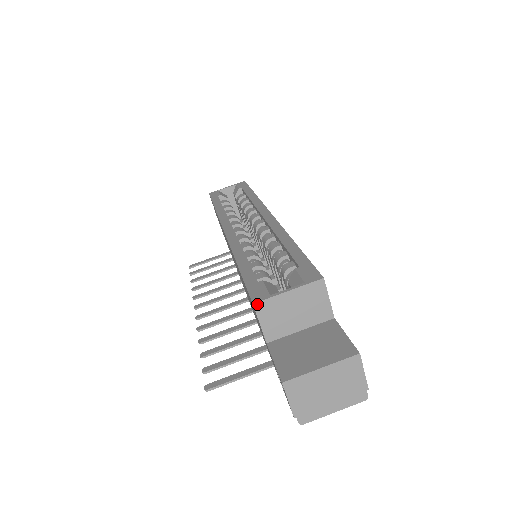
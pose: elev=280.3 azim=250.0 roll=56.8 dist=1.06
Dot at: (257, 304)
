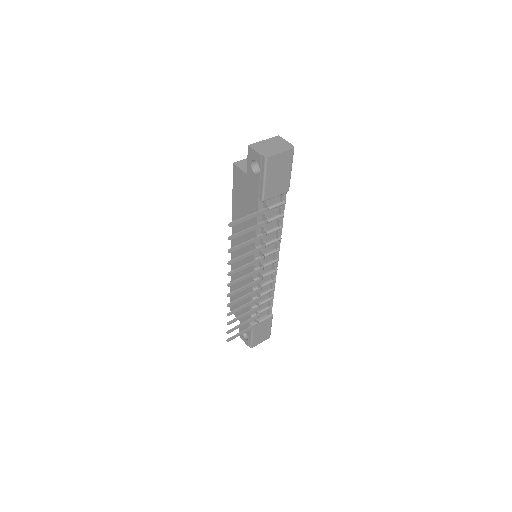
Dot at: (235, 163)
